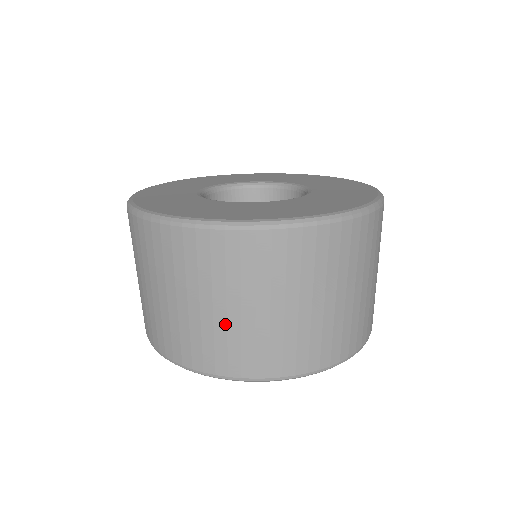
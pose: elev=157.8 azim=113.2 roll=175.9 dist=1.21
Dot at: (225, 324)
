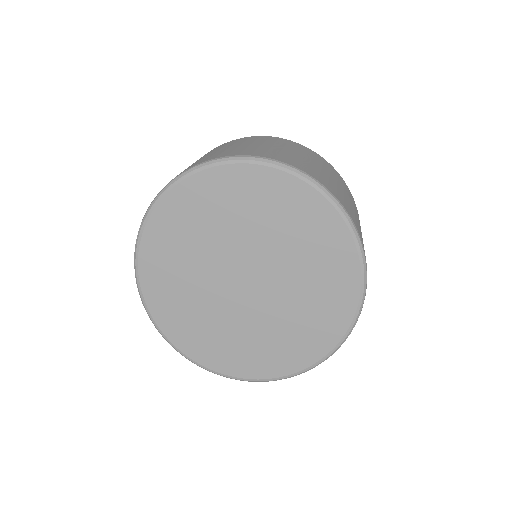
Dot at: occluded
